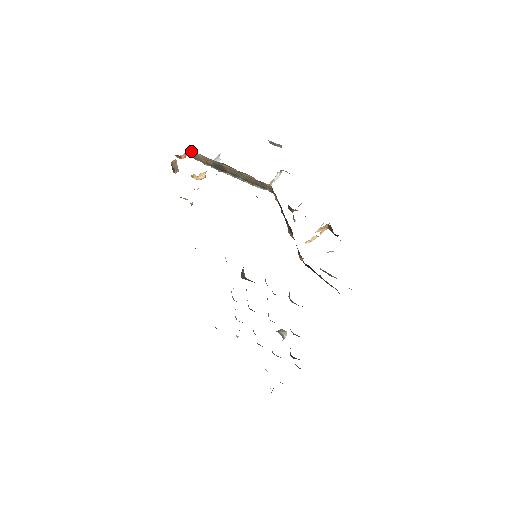
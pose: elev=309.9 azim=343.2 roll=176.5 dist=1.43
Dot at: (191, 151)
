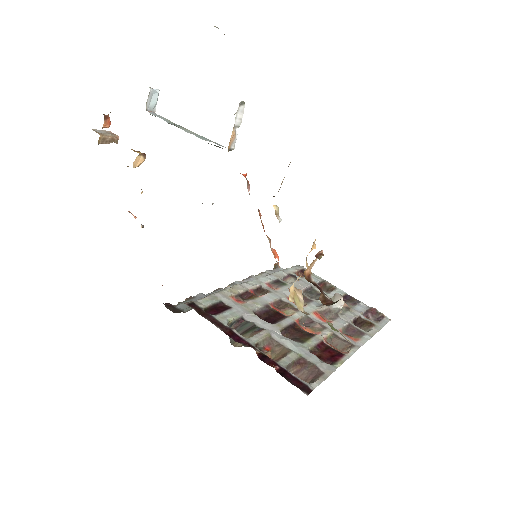
Dot at: occluded
